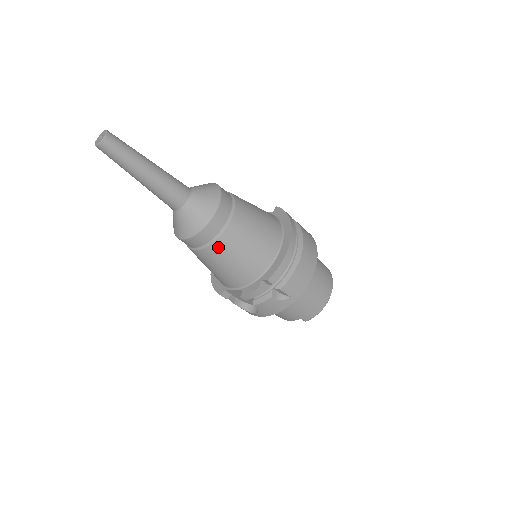
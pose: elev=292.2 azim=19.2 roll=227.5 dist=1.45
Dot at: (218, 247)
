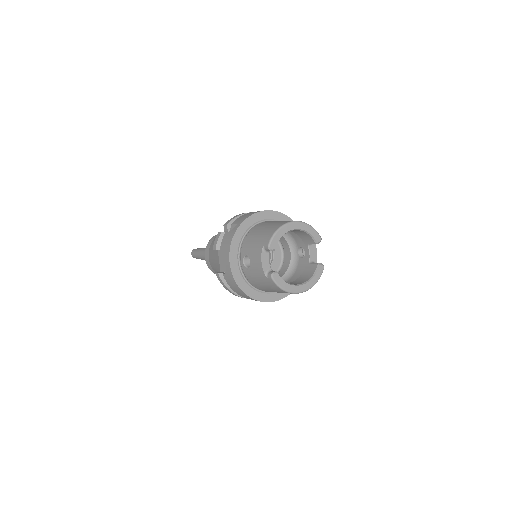
Dot at: (213, 242)
